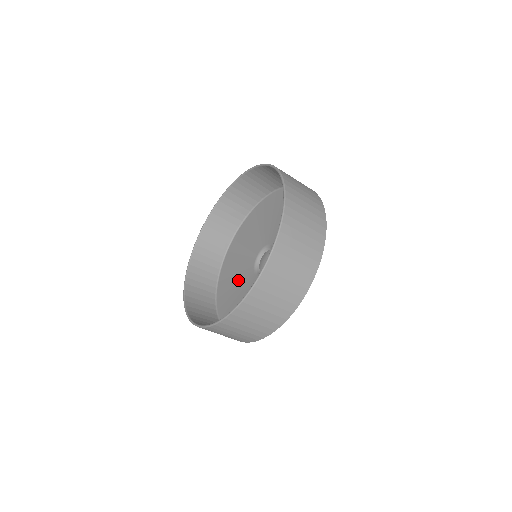
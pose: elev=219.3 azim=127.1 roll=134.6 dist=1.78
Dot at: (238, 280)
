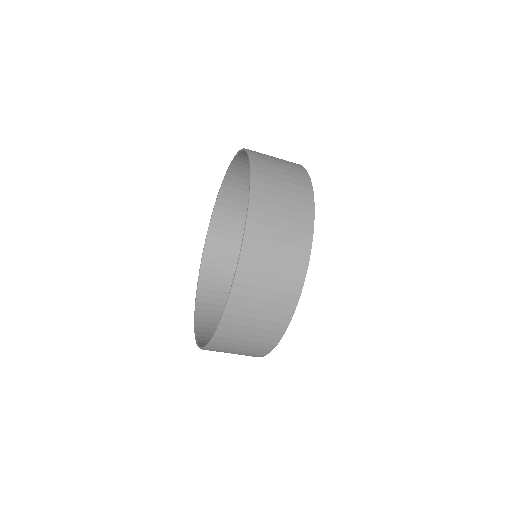
Dot at: occluded
